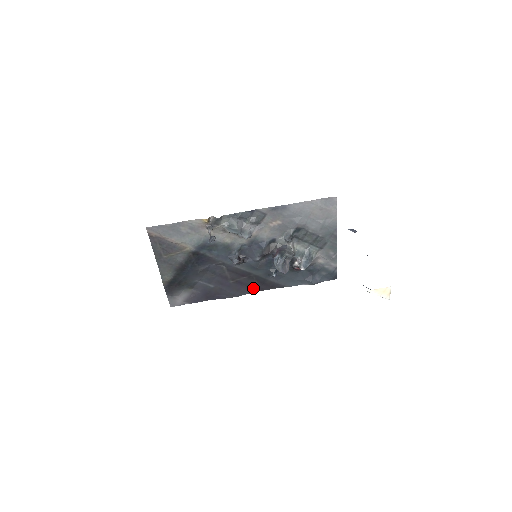
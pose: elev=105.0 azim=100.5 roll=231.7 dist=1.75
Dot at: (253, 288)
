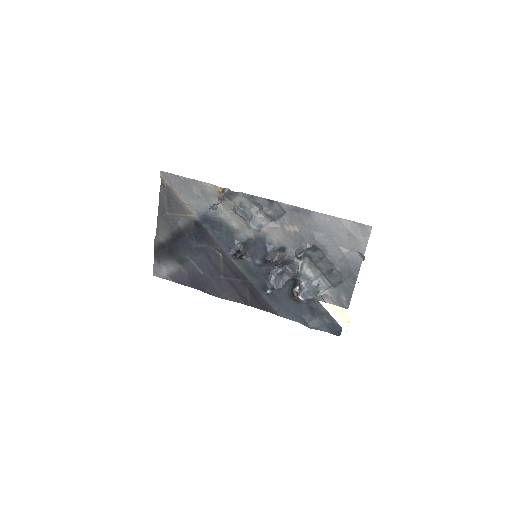
Dot at: (243, 298)
